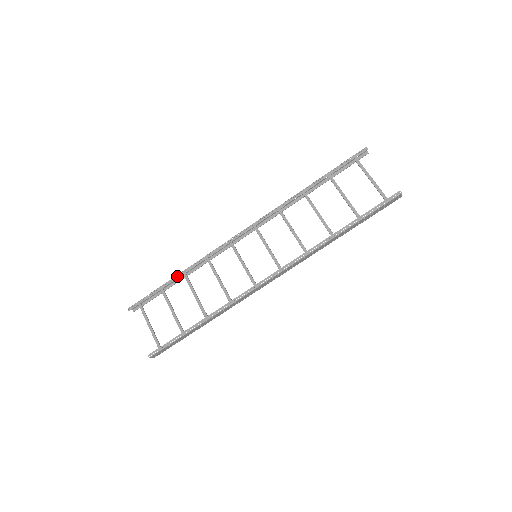
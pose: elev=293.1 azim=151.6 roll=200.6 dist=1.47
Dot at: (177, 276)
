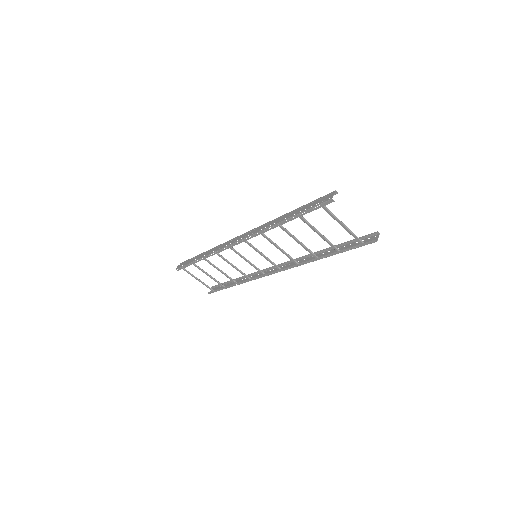
Dot at: (199, 260)
